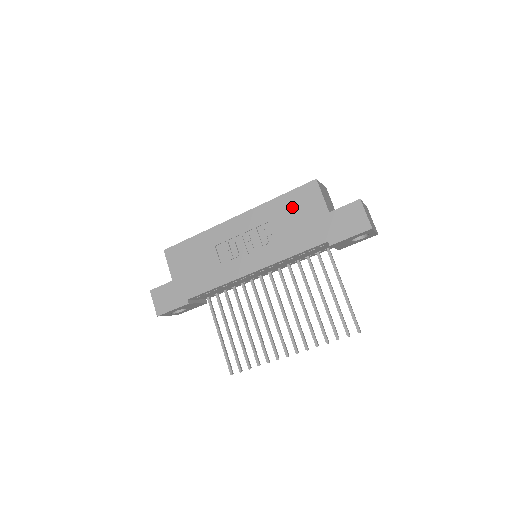
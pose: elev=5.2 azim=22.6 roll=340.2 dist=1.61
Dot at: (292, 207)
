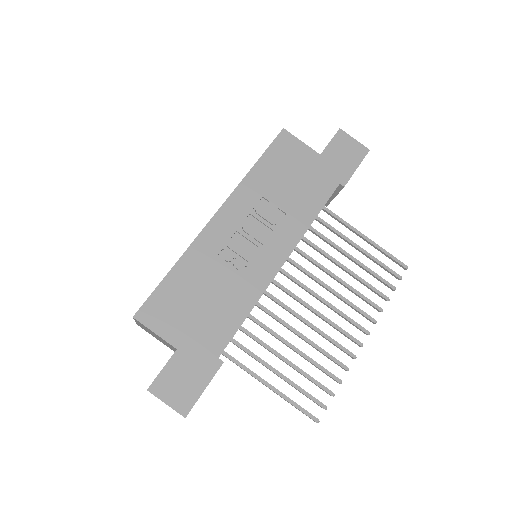
Dot at: (278, 168)
